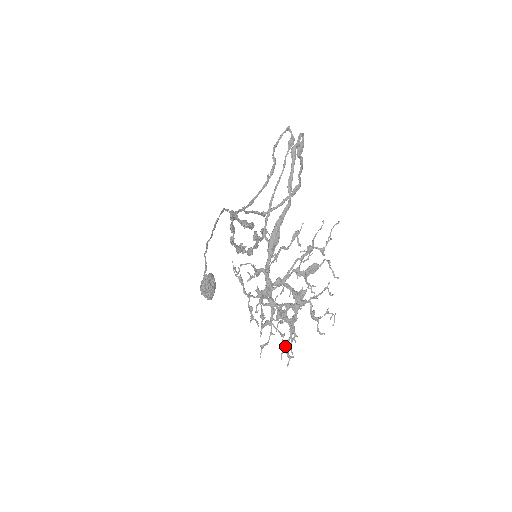
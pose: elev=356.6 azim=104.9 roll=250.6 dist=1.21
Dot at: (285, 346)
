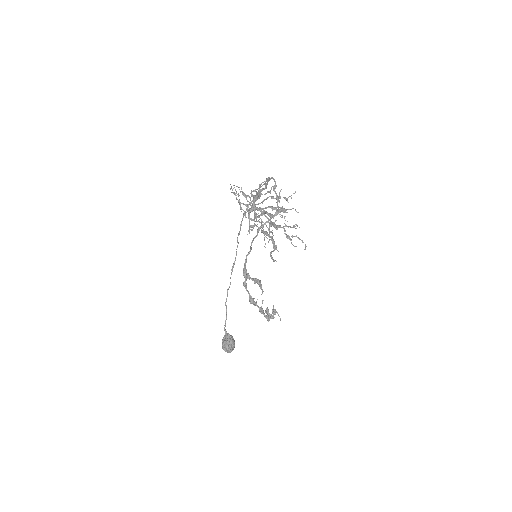
Dot at: (266, 237)
